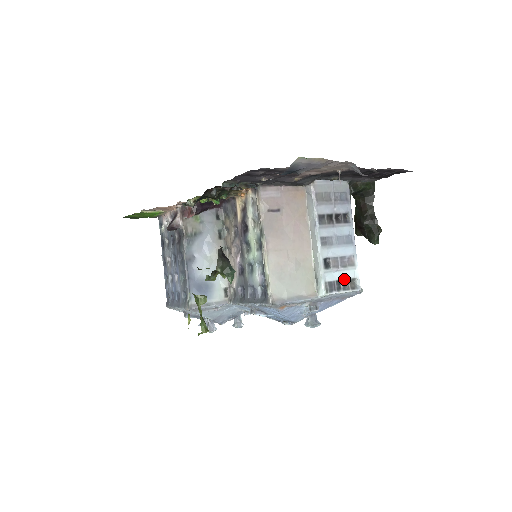
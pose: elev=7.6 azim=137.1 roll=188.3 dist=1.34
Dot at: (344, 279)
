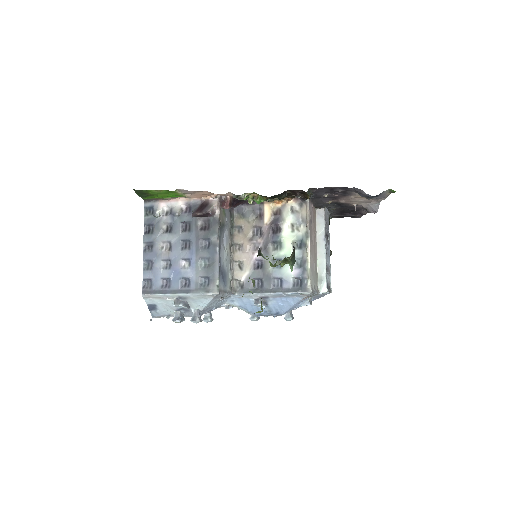
Dot at: (329, 283)
